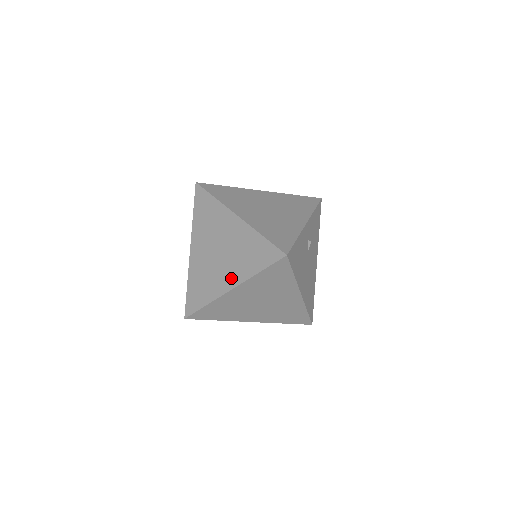
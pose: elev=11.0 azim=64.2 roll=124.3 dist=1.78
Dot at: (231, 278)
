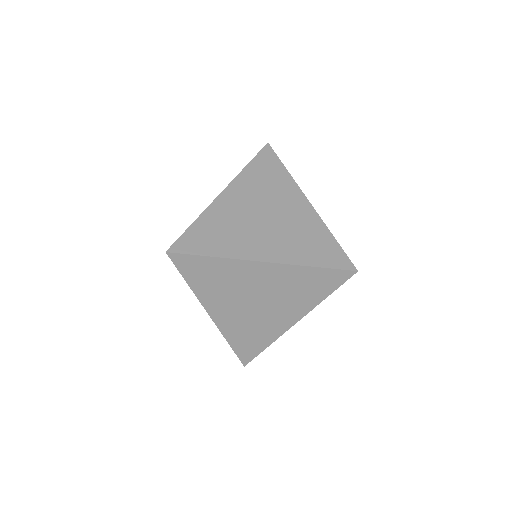
Dot at: occluded
